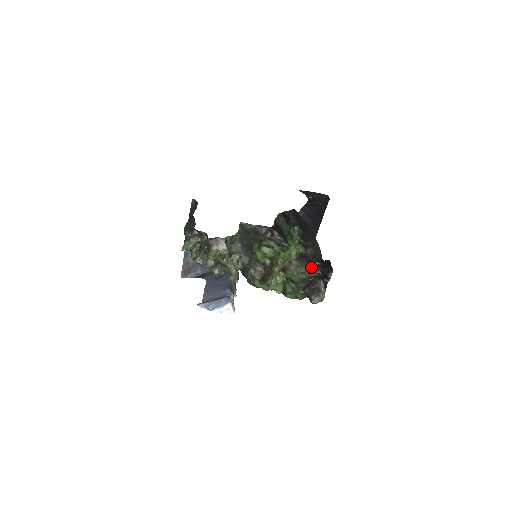
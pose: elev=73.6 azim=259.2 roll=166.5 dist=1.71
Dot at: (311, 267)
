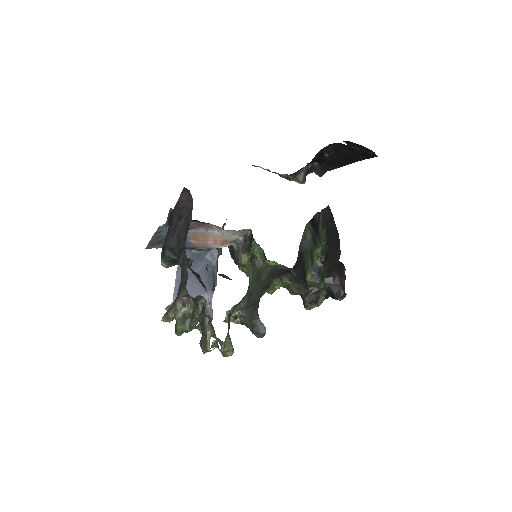
Dot at: (321, 285)
